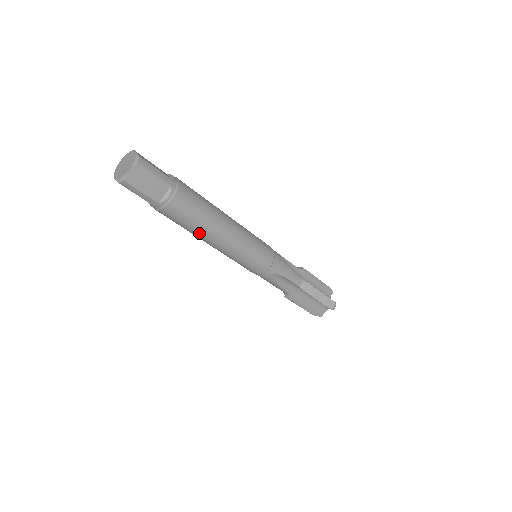
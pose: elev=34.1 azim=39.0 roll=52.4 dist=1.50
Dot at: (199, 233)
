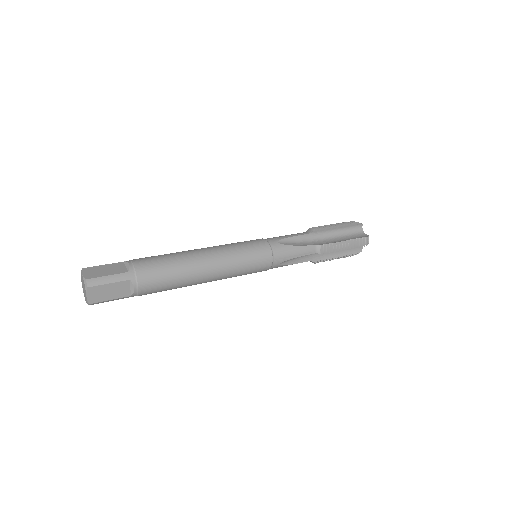
Dot at: (185, 286)
